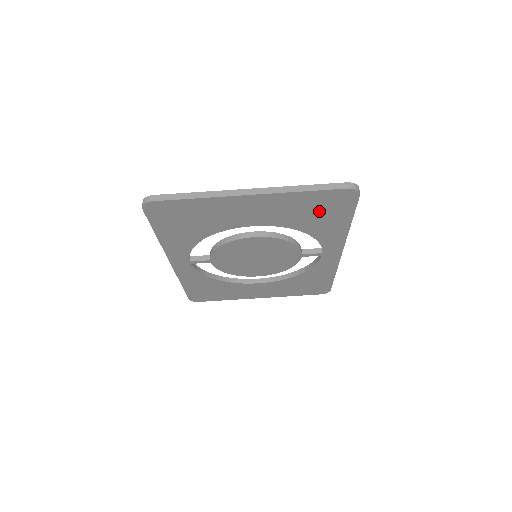
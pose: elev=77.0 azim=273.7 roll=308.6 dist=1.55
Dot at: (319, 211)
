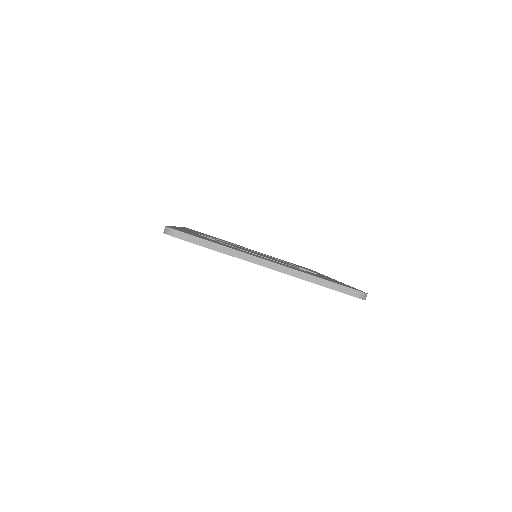
Dot at: occluded
